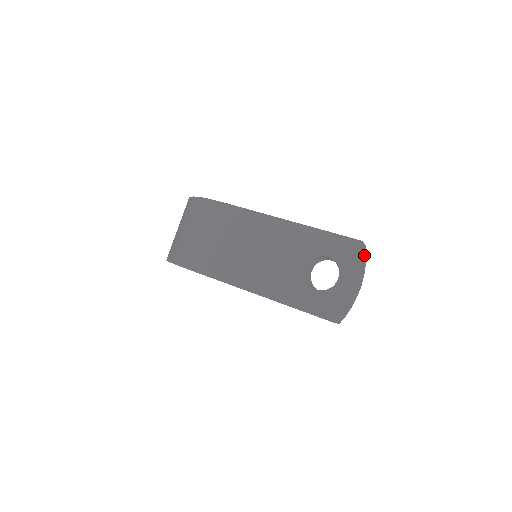
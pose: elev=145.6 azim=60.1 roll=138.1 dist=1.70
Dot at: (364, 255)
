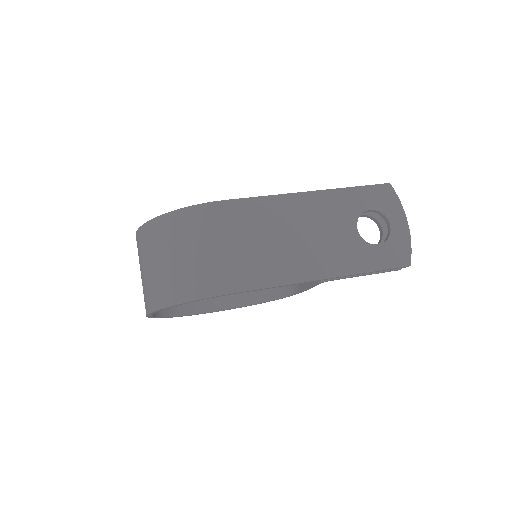
Dot at: occluded
